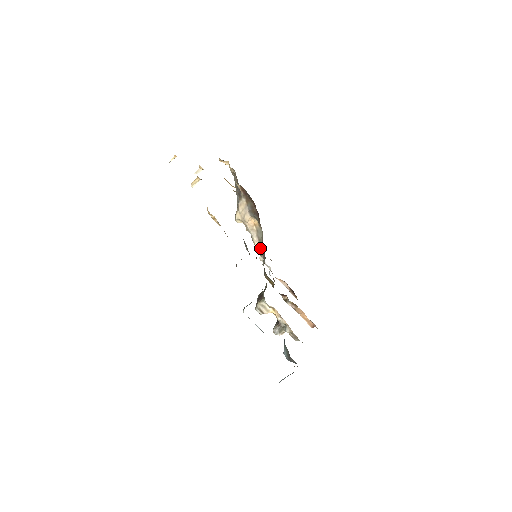
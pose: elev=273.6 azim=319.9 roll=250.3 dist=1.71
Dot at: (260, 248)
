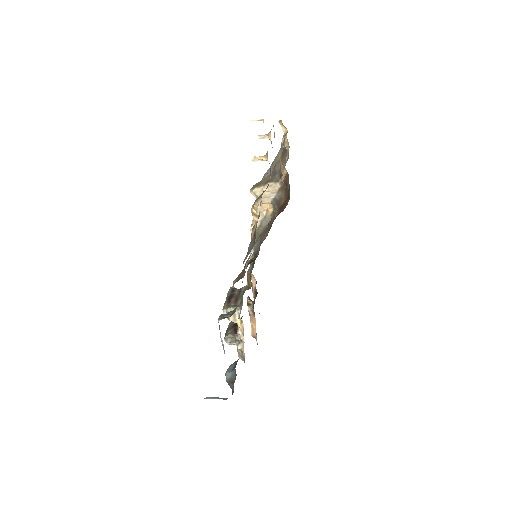
Dot at: (256, 234)
